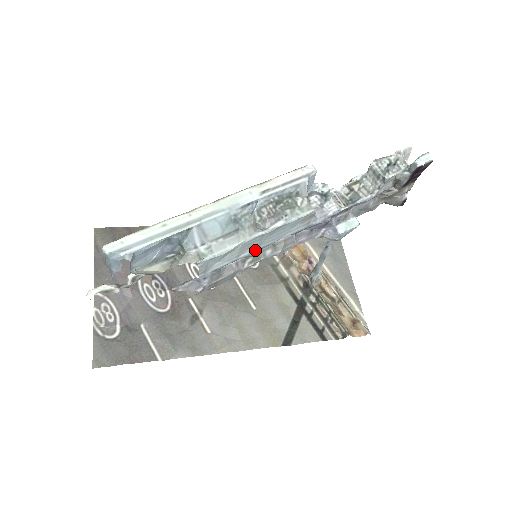
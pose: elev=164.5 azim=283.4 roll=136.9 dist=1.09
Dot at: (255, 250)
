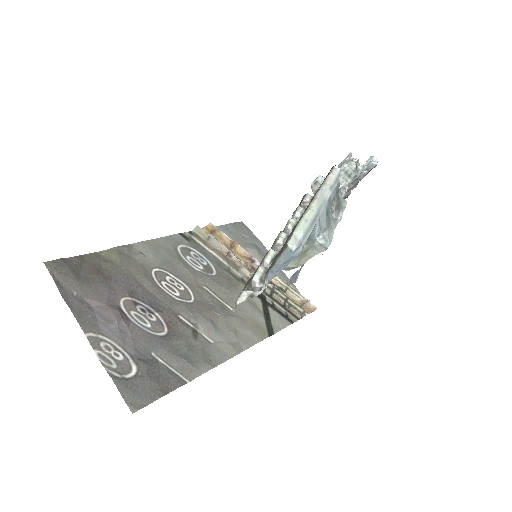
Dot at: occluded
